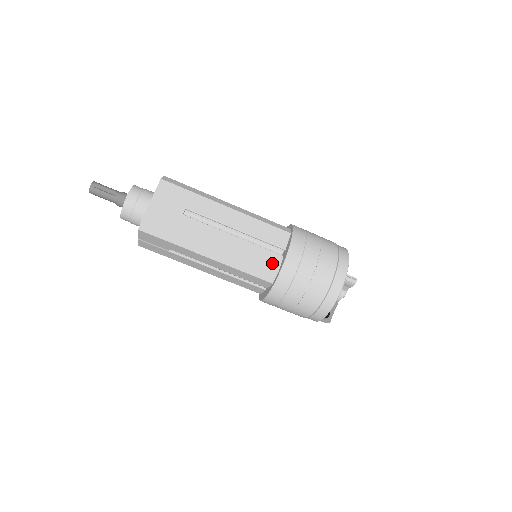
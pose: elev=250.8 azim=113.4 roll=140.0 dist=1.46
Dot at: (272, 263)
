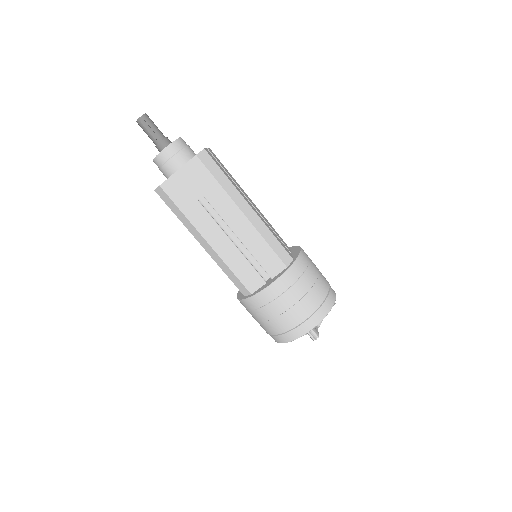
Dot at: (252, 283)
